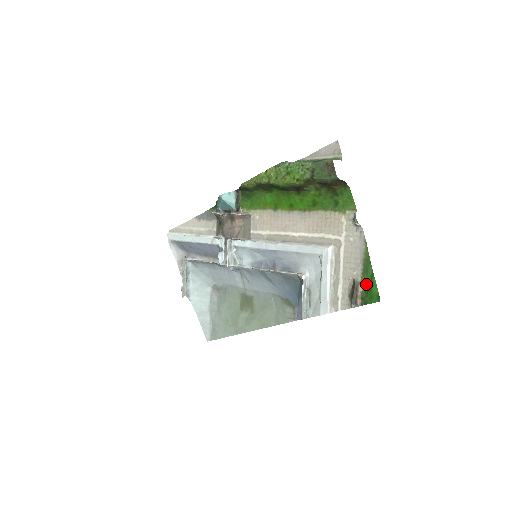
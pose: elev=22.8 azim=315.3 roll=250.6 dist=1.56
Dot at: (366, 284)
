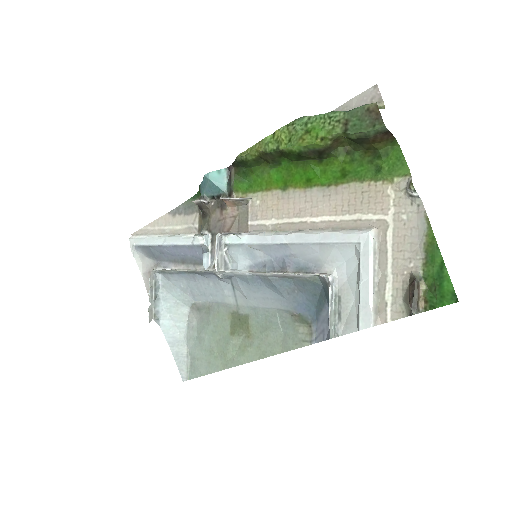
Dot at: (432, 279)
